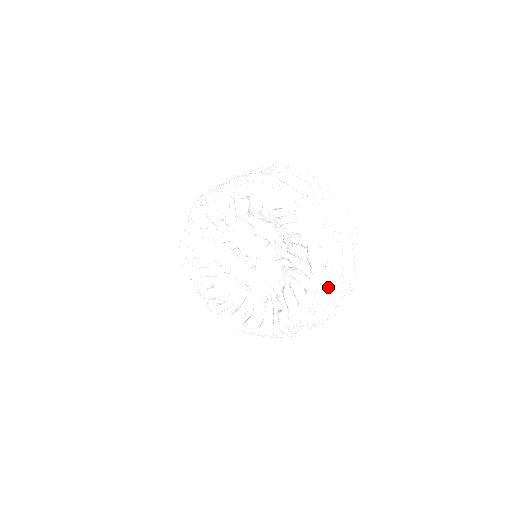
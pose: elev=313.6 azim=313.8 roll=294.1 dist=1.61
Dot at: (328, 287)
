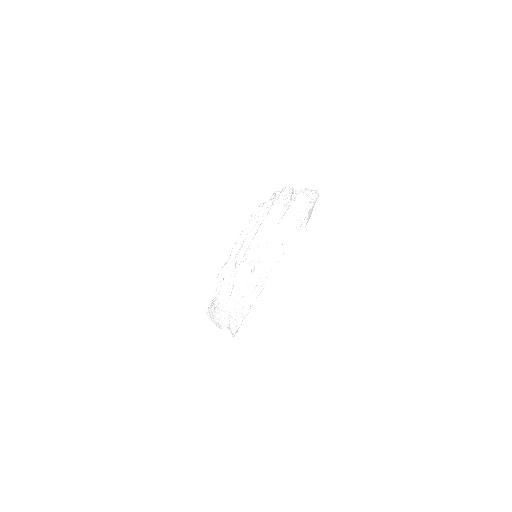
Dot at: (253, 237)
